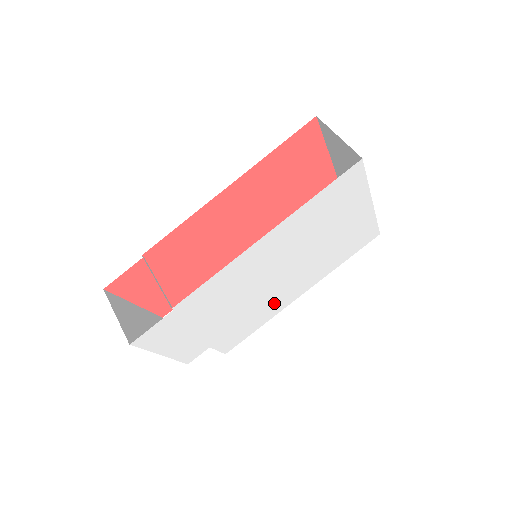
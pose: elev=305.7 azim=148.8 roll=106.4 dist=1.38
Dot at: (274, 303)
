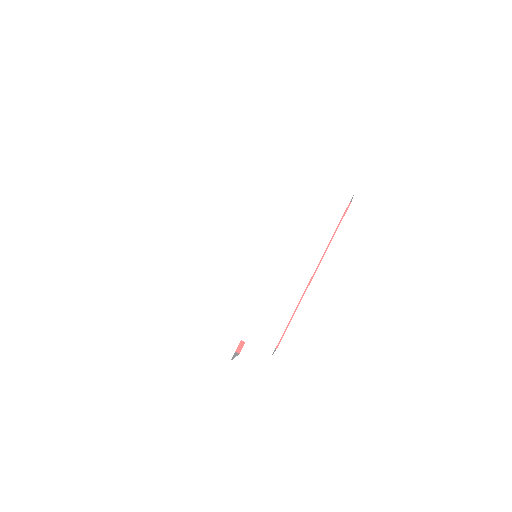
Dot at: (281, 285)
